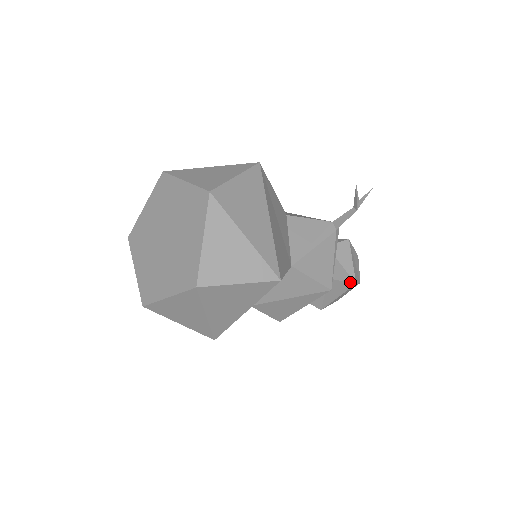
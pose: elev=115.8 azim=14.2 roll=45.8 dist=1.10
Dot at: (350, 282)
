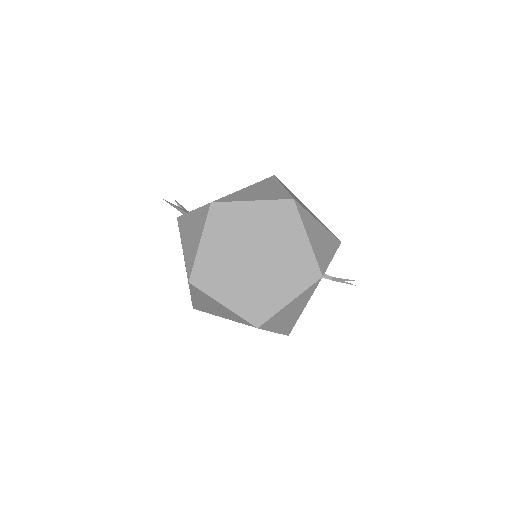
Dot at: occluded
